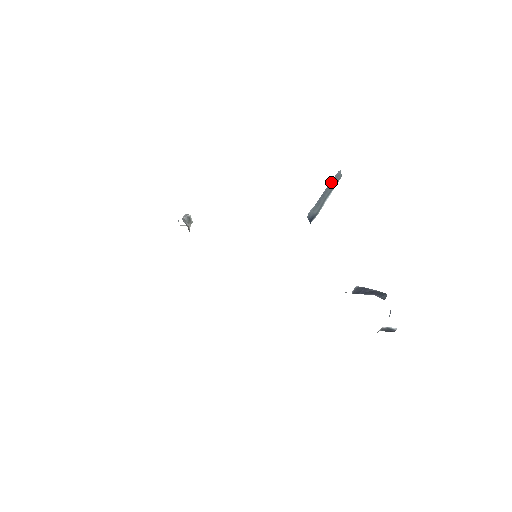
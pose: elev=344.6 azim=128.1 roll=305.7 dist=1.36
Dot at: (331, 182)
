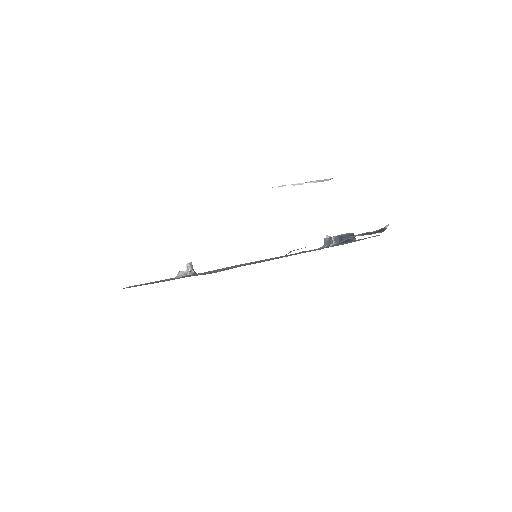
Dot at: occluded
